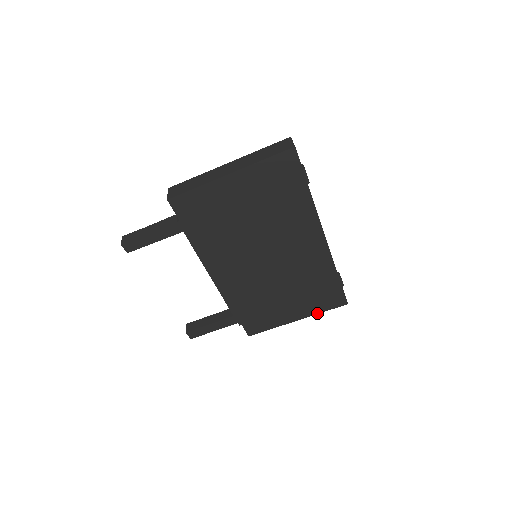
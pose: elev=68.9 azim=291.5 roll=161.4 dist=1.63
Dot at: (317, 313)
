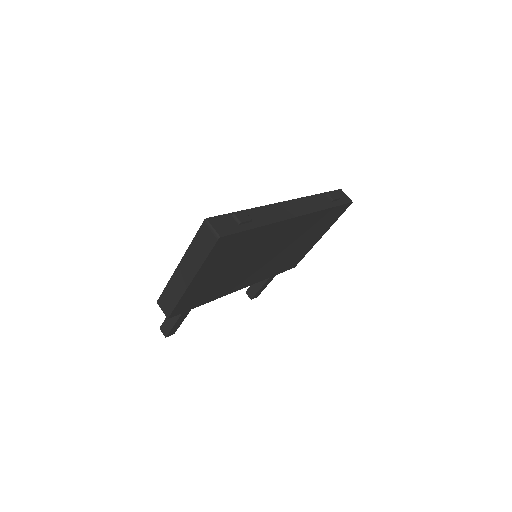
Dot at: occluded
